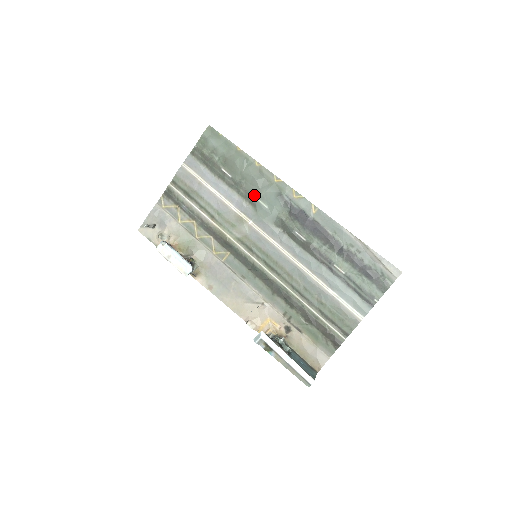
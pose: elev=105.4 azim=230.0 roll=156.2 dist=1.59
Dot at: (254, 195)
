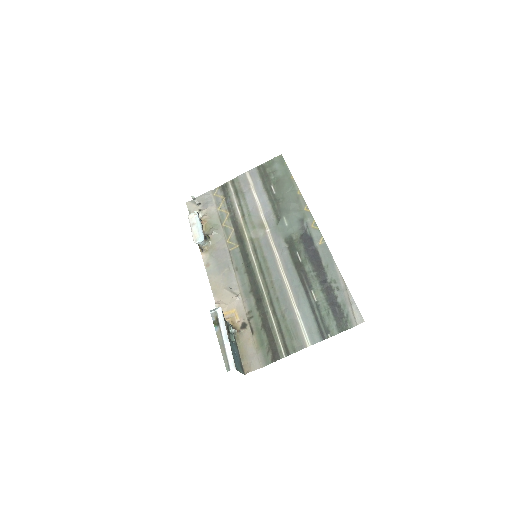
Dot at: (283, 212)
